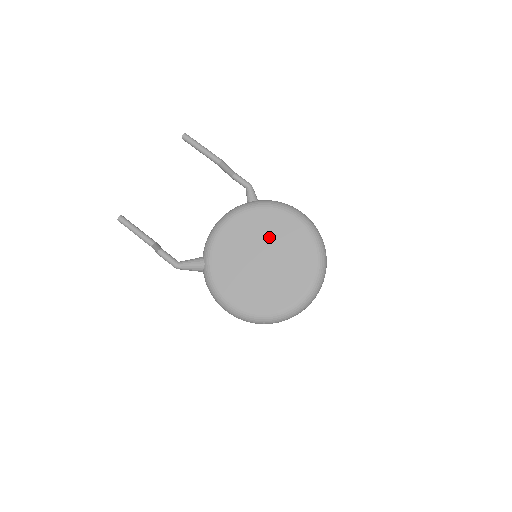
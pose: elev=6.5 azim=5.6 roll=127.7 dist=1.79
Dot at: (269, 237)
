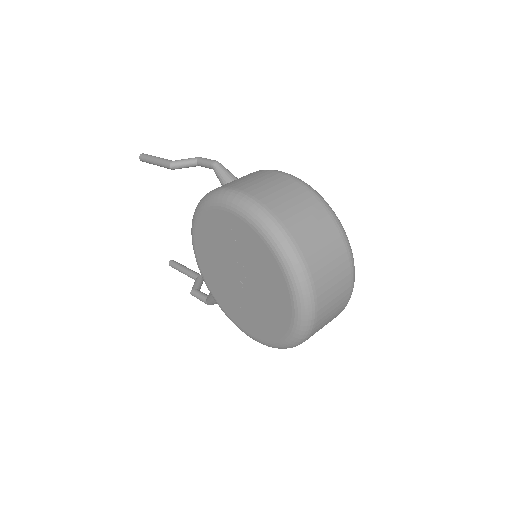
Dot at: (225, 247)
